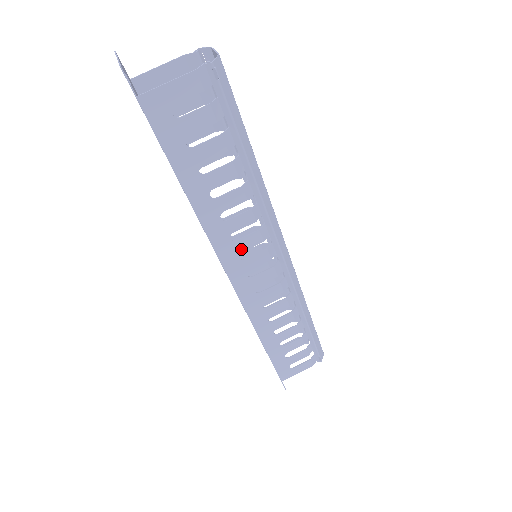
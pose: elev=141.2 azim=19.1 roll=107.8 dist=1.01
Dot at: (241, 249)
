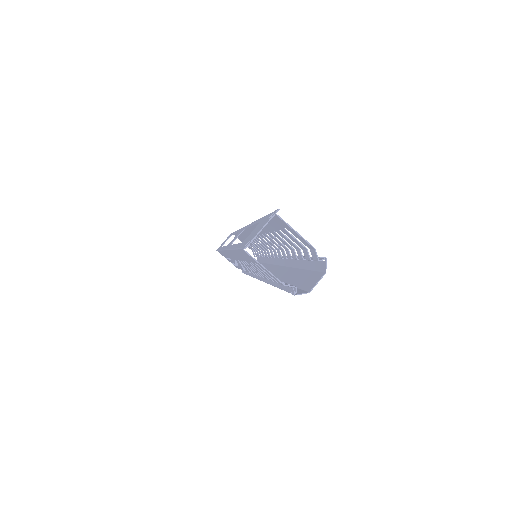
Dot at: occluded
